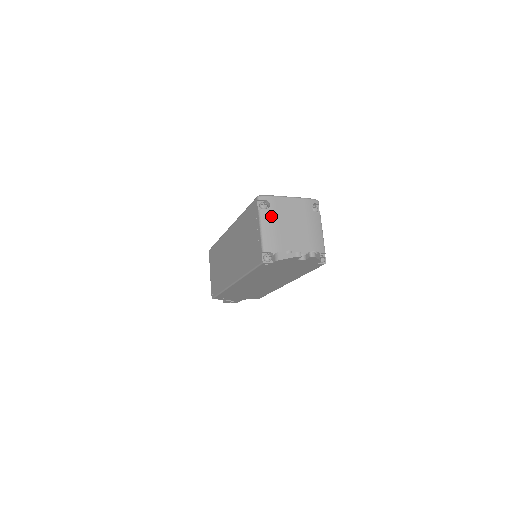
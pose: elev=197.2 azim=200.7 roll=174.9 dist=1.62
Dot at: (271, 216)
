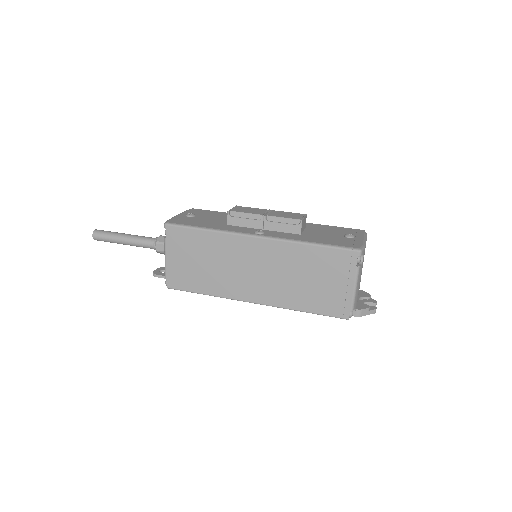
Dot at: occluded
